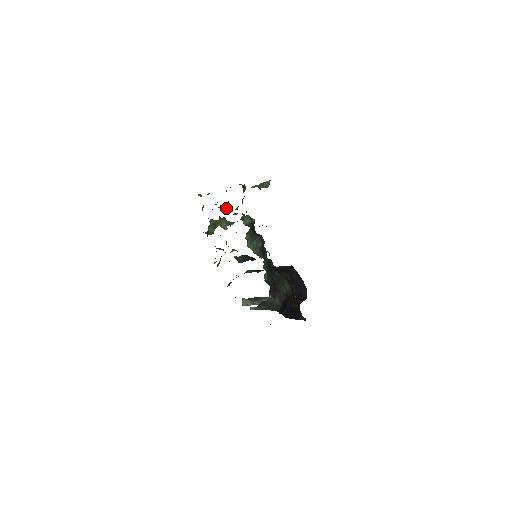
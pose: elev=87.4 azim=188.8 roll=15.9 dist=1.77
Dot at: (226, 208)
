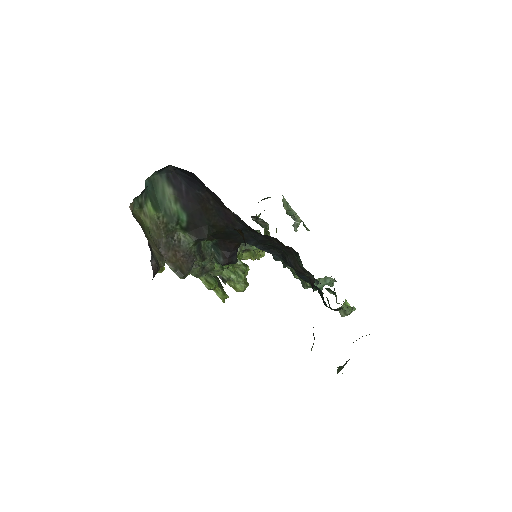
Dot at: (250, 253)
